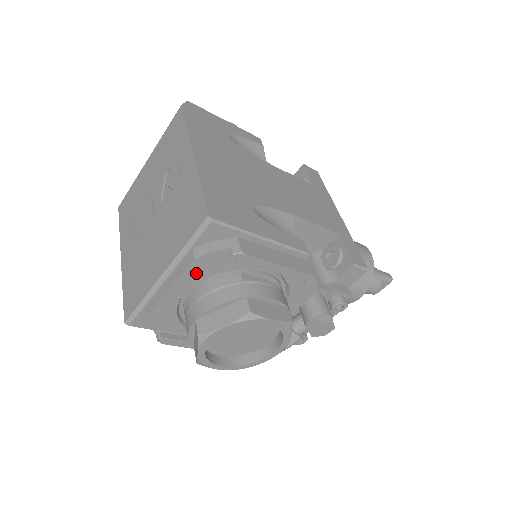
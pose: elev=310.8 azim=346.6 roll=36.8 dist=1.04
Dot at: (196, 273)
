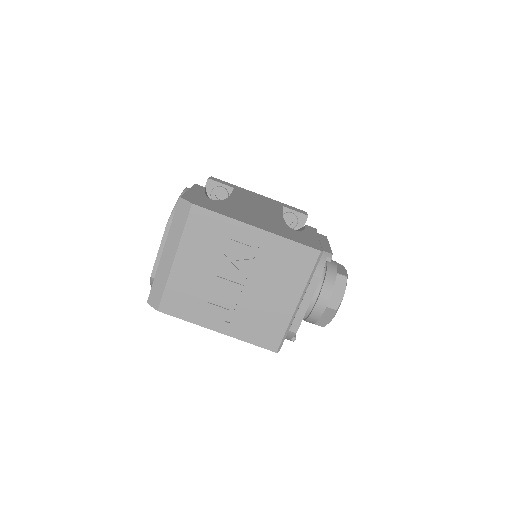
Dot at: occluded
